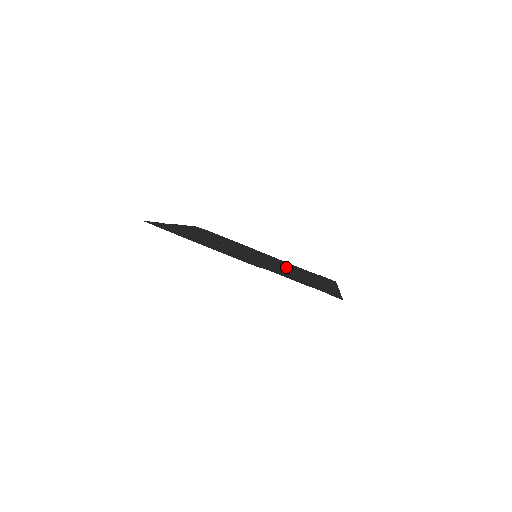
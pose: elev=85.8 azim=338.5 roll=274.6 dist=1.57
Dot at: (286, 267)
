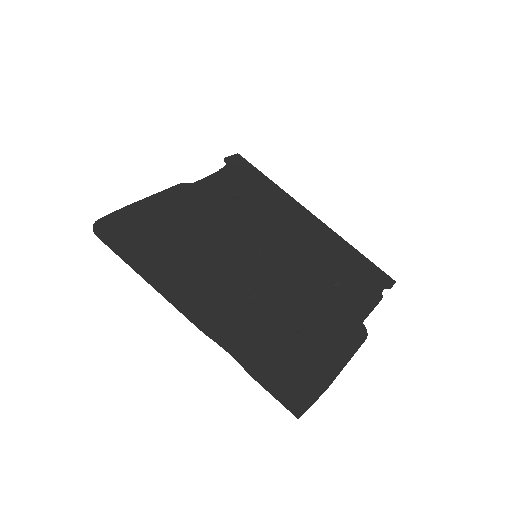
Dot at: (270, 233)
